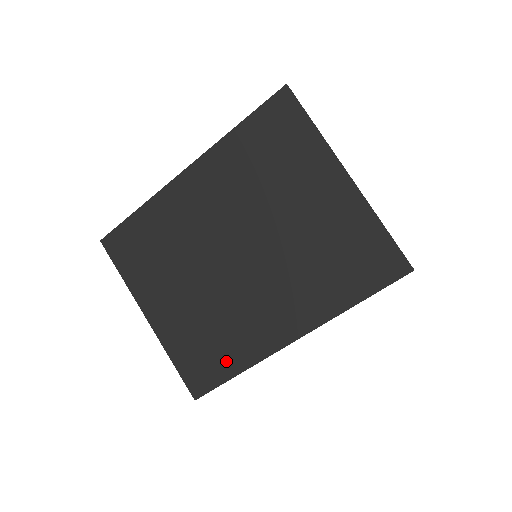
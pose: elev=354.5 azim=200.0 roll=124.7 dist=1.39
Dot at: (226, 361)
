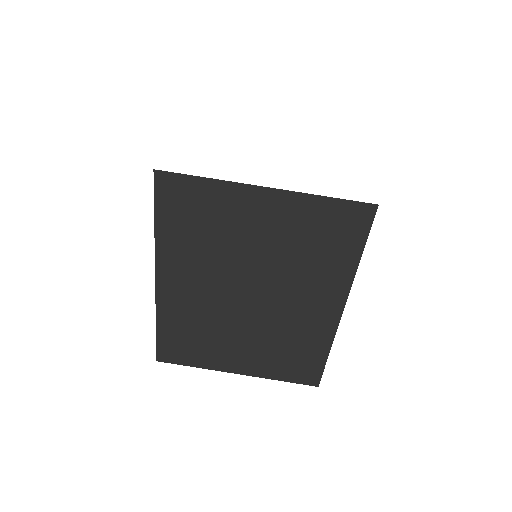
Dot at: (313, 354)
